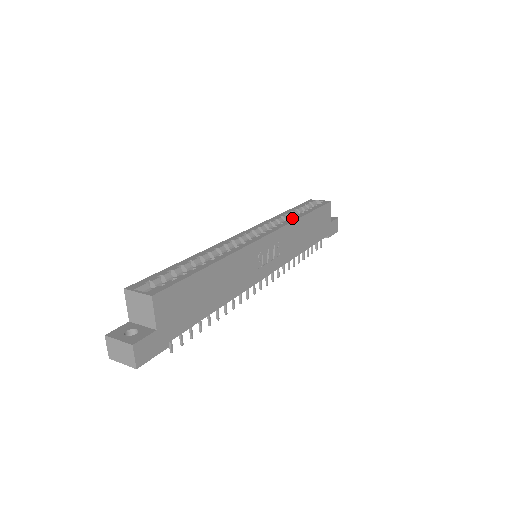
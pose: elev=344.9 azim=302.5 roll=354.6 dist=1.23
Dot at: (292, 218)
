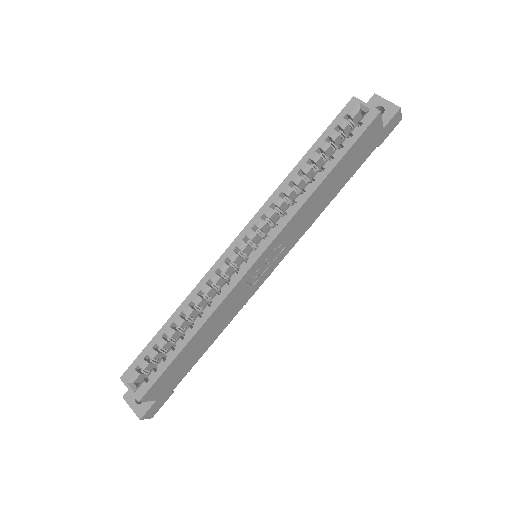
Dot at: (303, 190)
